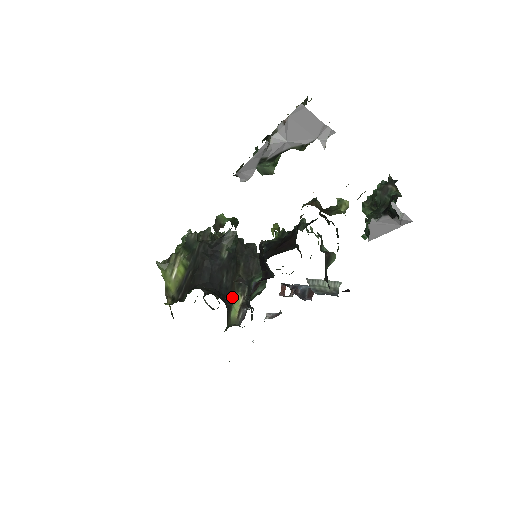
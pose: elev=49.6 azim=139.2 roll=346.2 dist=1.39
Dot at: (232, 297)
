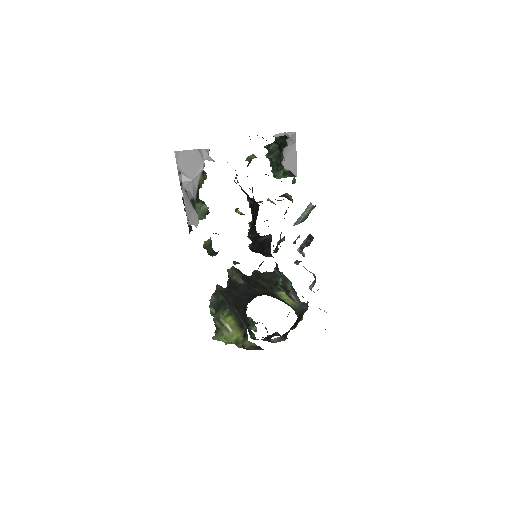
Dot at: (276, 296)
